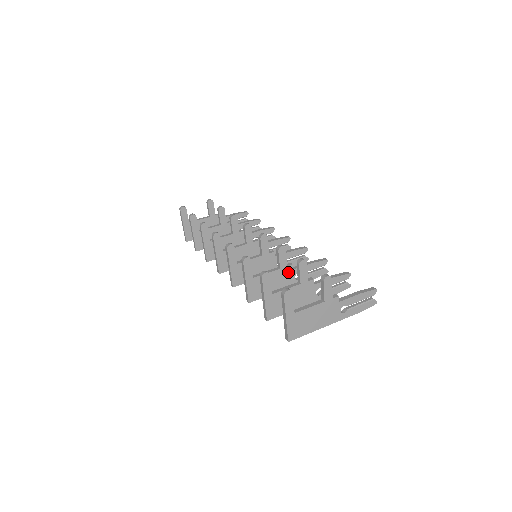
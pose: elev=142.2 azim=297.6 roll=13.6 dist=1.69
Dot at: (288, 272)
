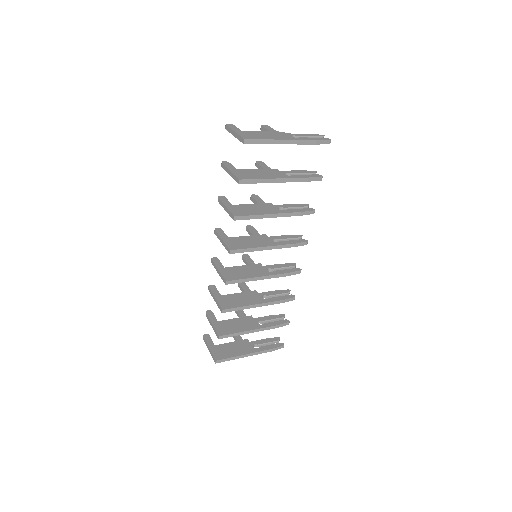
Dot at: (269, 206)
